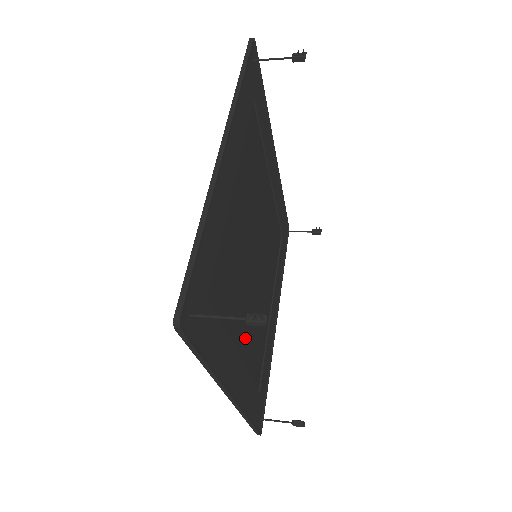
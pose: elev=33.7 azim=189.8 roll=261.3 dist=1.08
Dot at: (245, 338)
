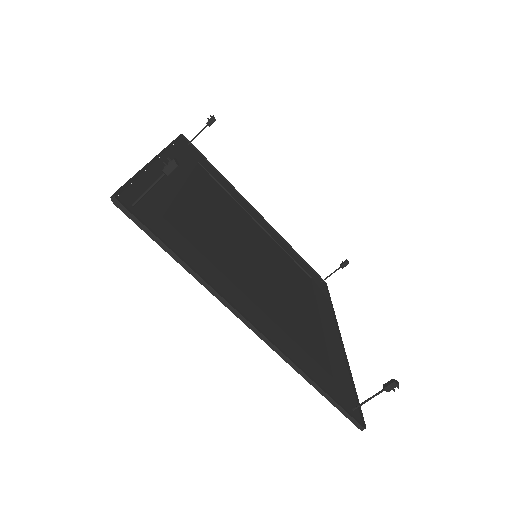
Dot at: (265, 303)
